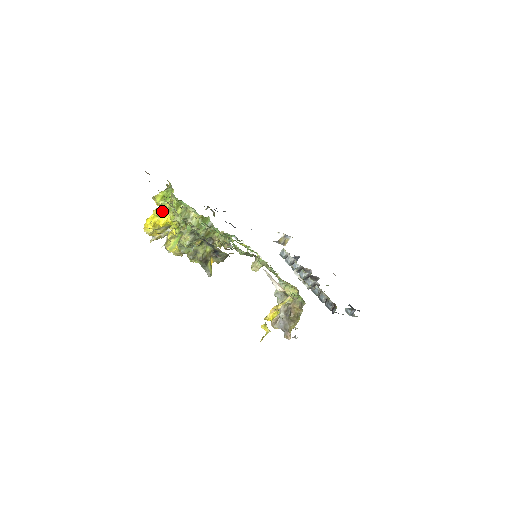
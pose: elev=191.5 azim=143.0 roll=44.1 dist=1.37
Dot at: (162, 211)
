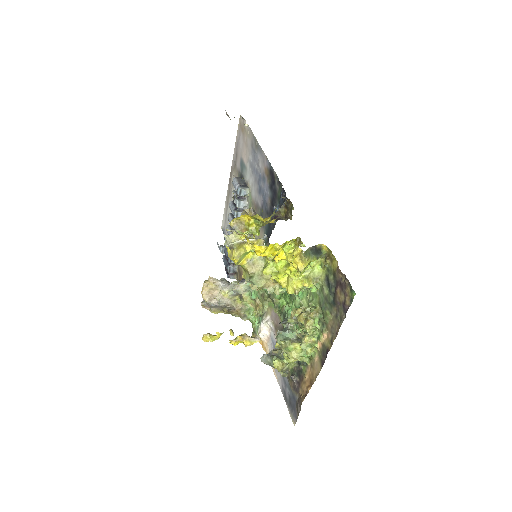
Dot at: (283, 245)
